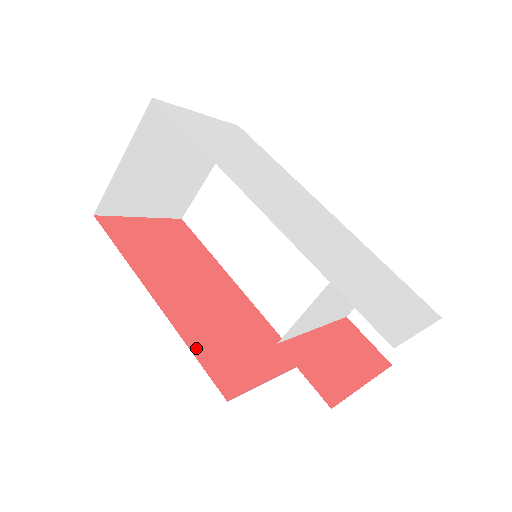
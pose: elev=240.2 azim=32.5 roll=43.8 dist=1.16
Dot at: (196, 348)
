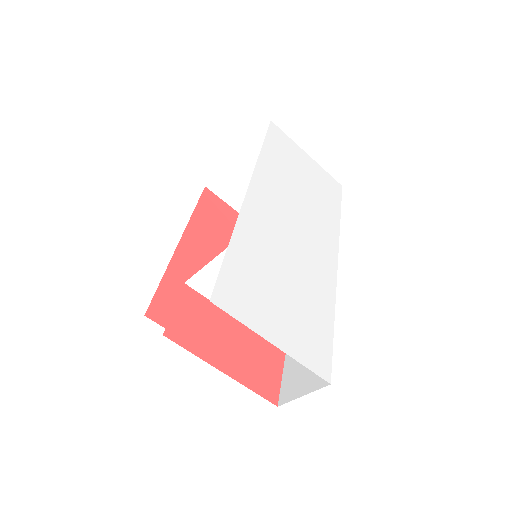
Dot at: (168, 281)
